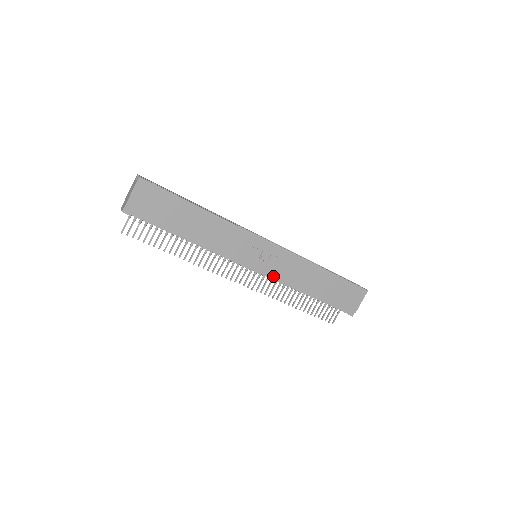
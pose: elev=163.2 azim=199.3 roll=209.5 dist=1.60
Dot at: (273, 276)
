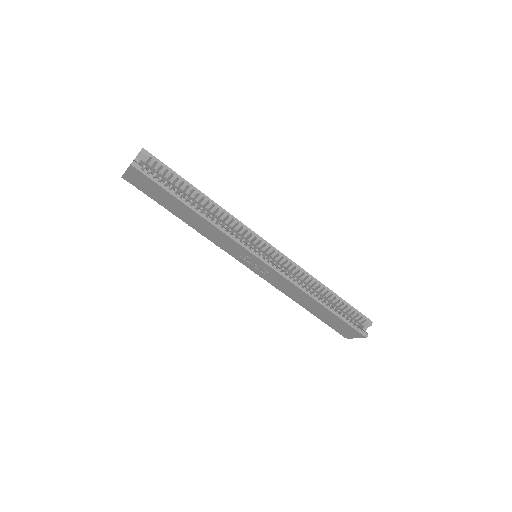
Dot at: (266, 278)
